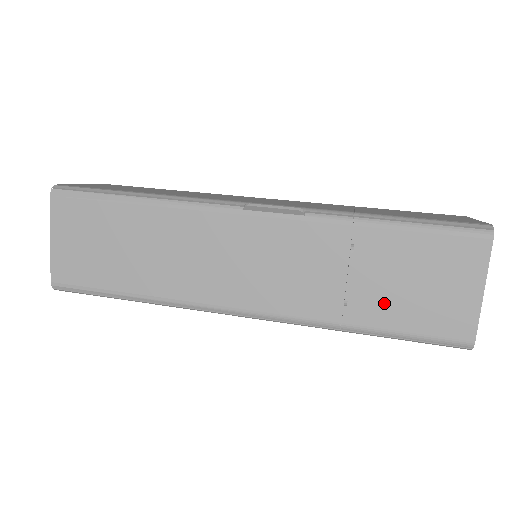
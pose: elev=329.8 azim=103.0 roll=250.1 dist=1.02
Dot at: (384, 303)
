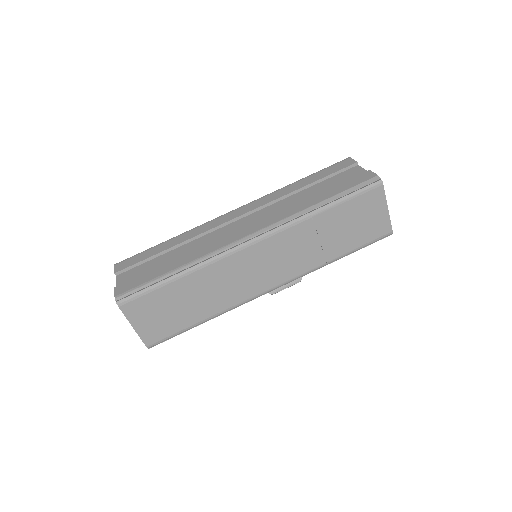
Dot at: occluded
